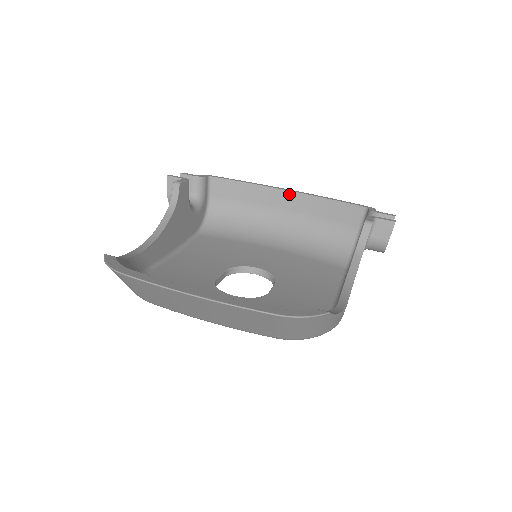
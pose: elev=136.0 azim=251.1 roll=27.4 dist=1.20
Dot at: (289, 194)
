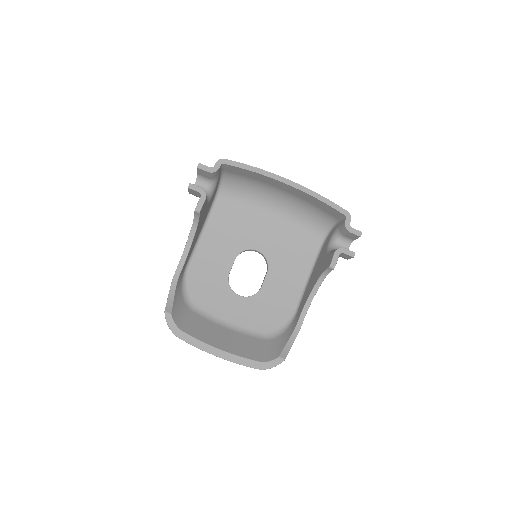
Dot at: (288, 186)
